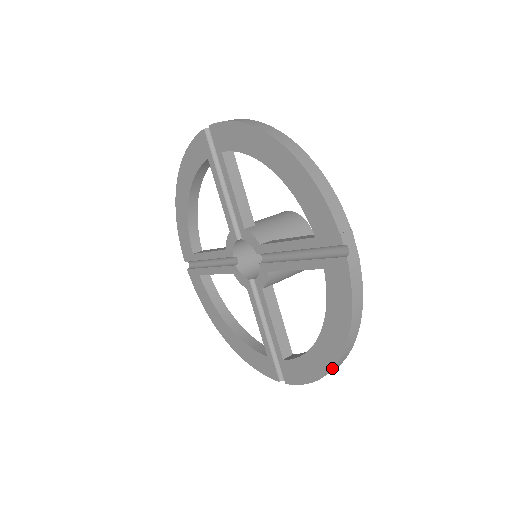
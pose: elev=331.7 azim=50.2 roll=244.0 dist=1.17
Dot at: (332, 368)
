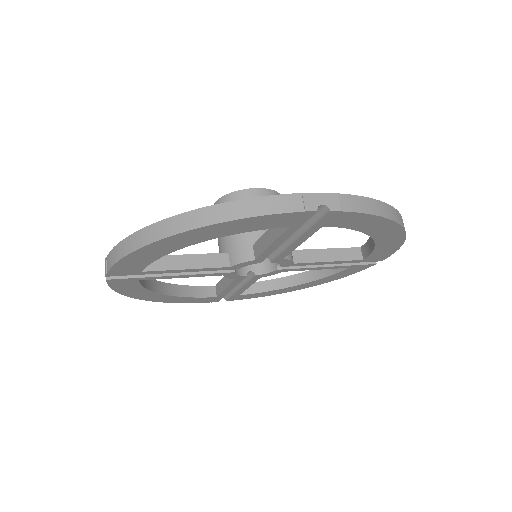
Dot at: occluded
